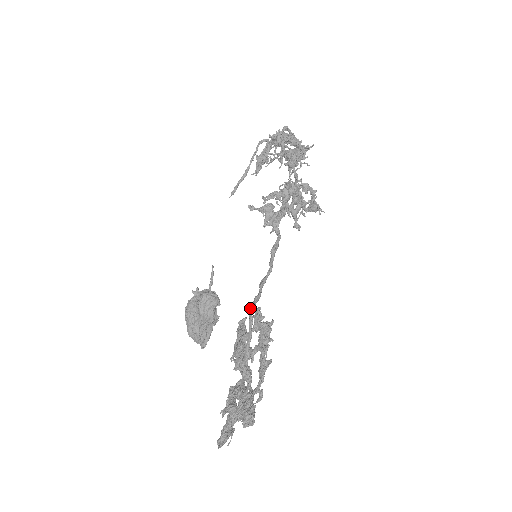
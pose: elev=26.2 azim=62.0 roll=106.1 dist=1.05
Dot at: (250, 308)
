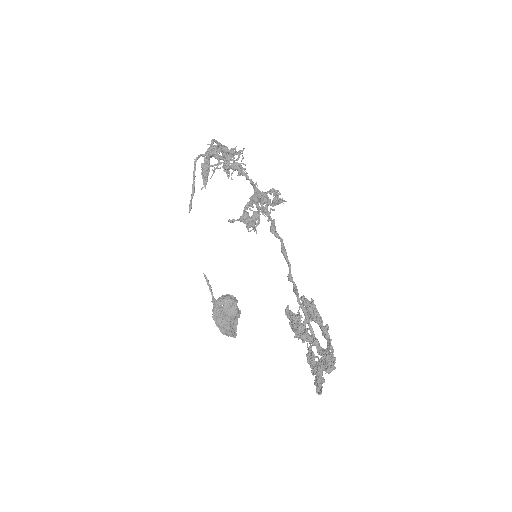
Dot at: (297, 299)
